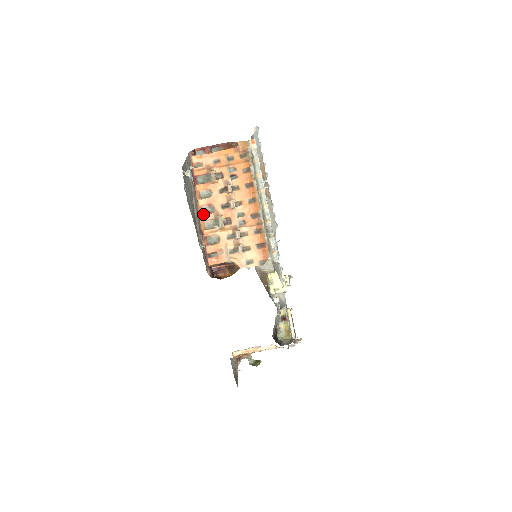
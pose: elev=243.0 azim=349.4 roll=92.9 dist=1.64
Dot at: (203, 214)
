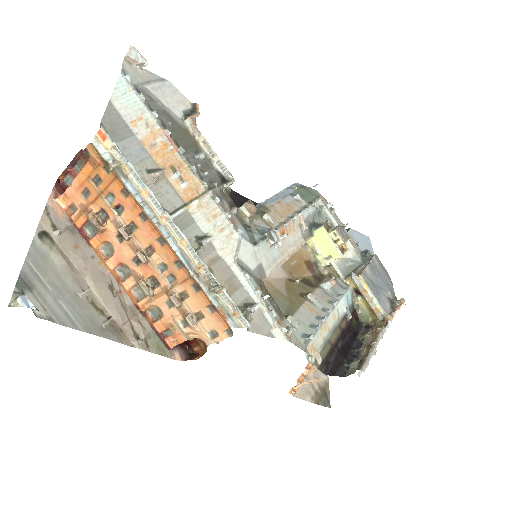
Dot at: (123, 280)
